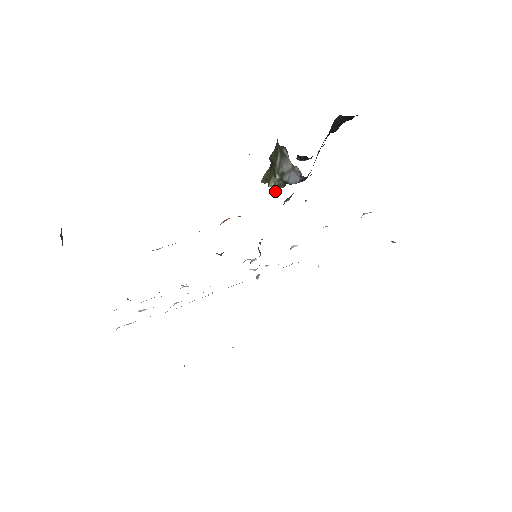
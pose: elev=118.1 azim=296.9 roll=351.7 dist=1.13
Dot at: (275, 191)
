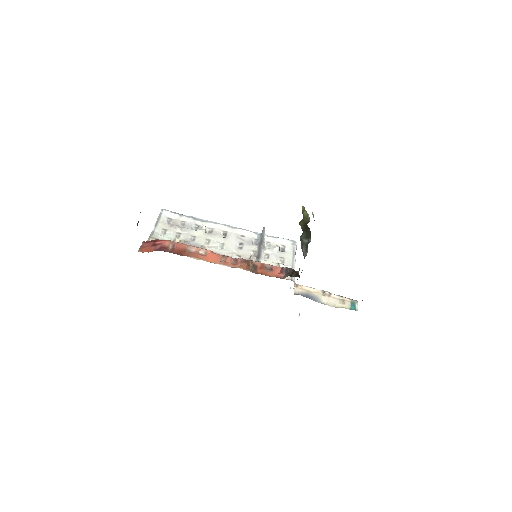
Dot at: occluded
